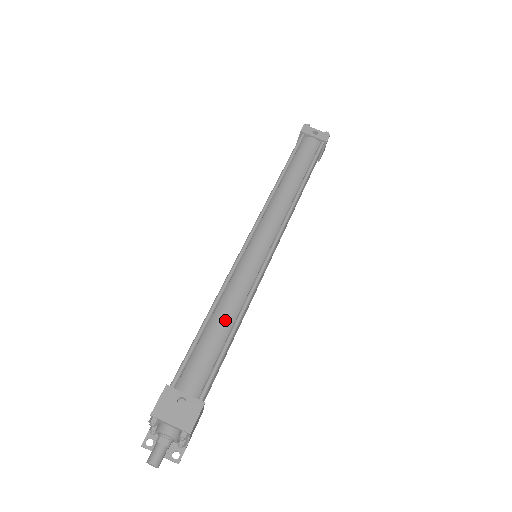
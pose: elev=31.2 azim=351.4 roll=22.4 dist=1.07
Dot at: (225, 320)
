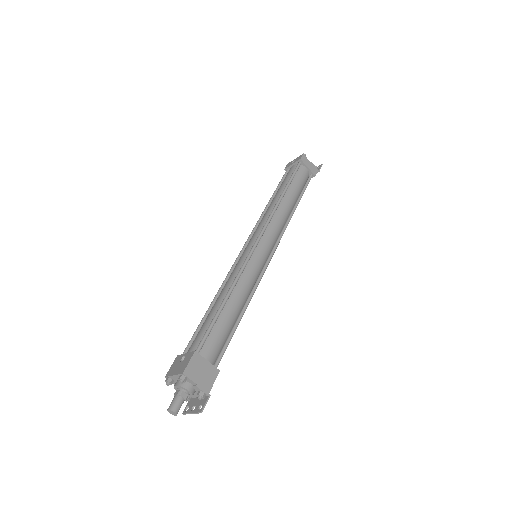
Dot at: (219, 299)
